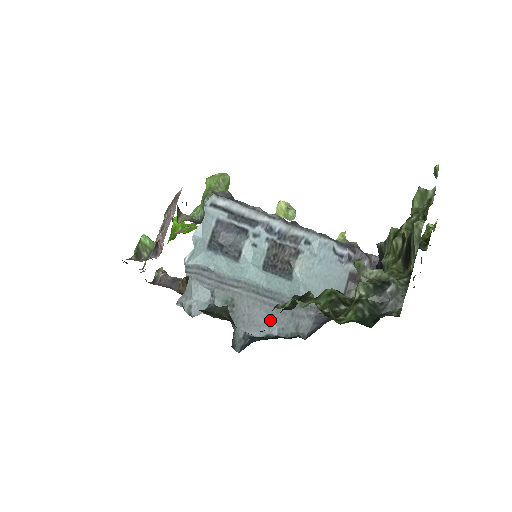
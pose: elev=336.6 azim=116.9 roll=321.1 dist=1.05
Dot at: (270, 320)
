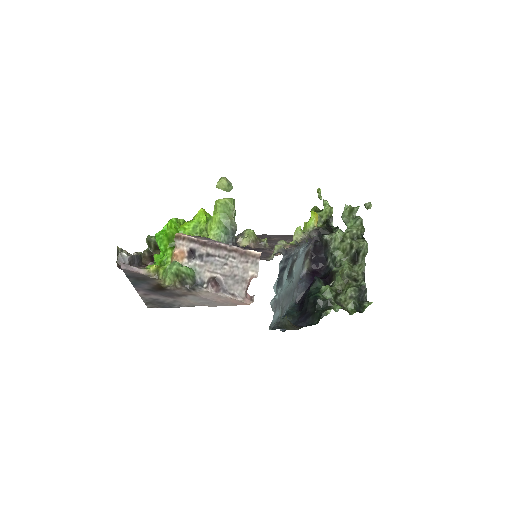
Dot at: (288, 304)
